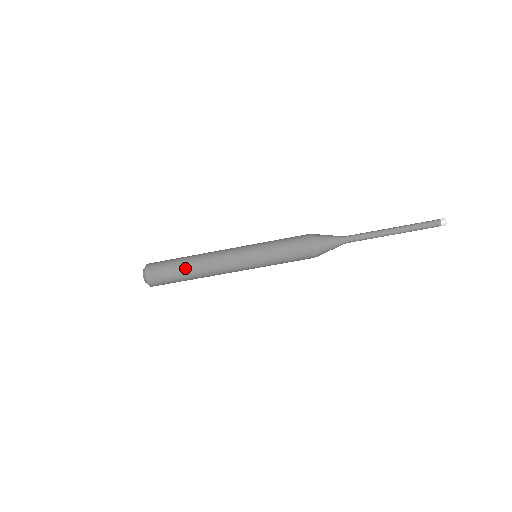
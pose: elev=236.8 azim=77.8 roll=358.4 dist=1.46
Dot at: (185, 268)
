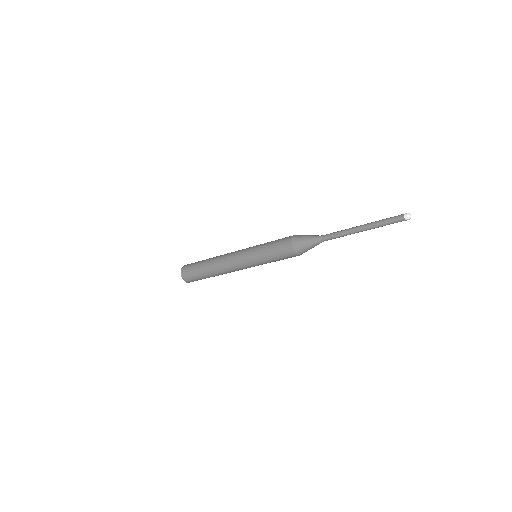
Dot at: occluded
